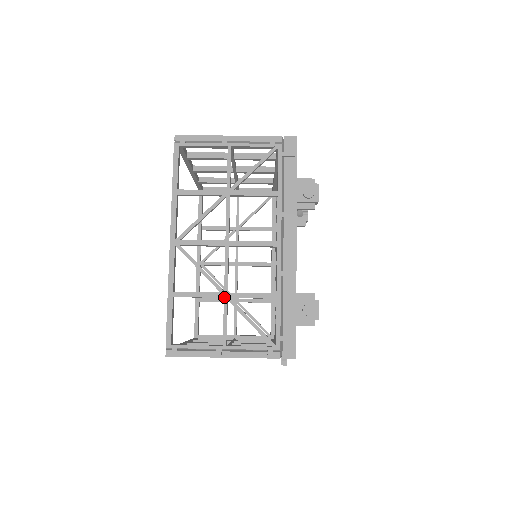
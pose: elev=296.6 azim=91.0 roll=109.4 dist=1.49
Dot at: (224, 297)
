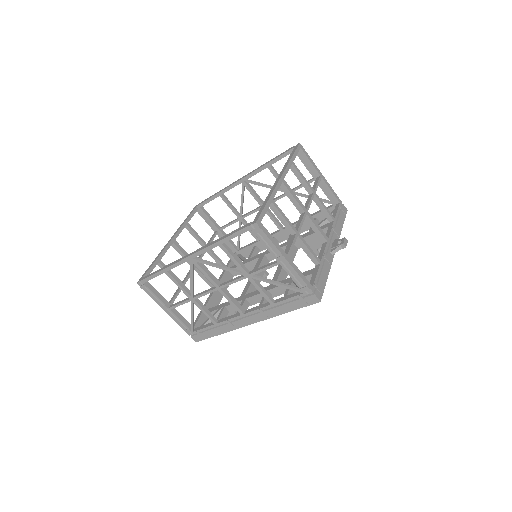
Dot at: (190, 299)
